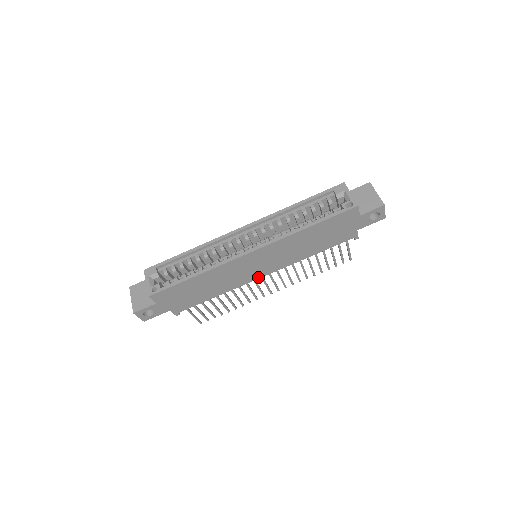
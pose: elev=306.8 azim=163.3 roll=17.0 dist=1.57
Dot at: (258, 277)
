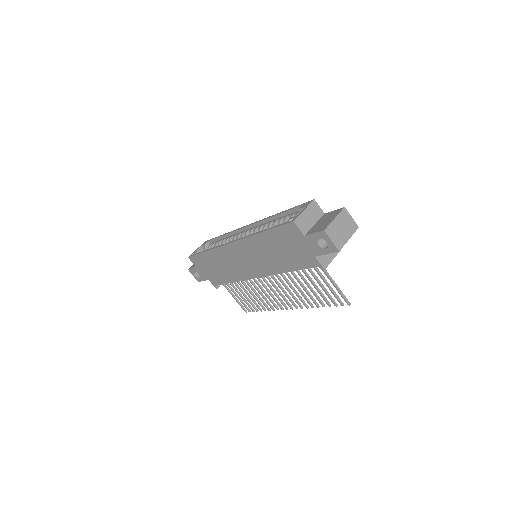
Dot at: (253, 276)
